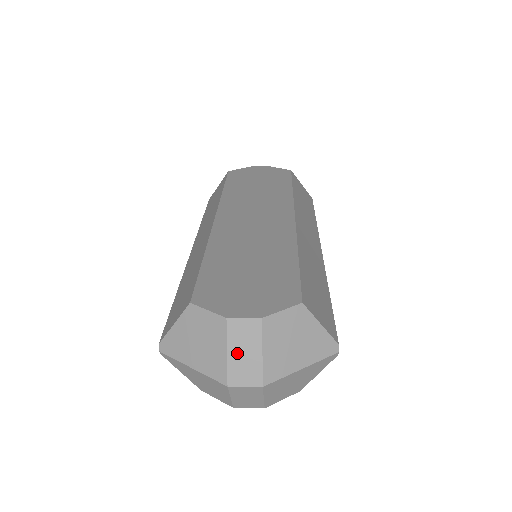
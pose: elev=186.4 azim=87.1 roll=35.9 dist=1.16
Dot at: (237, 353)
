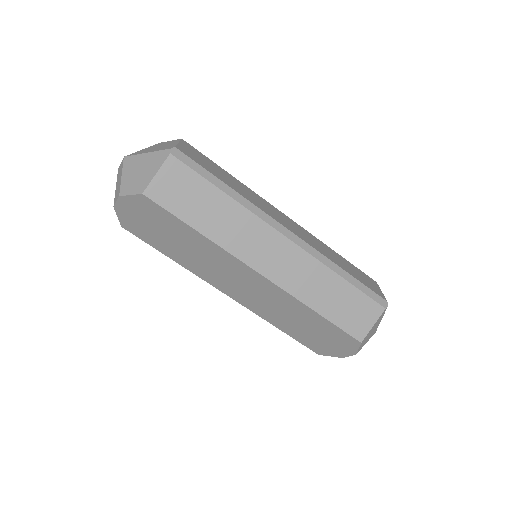
Dot at: occluded
